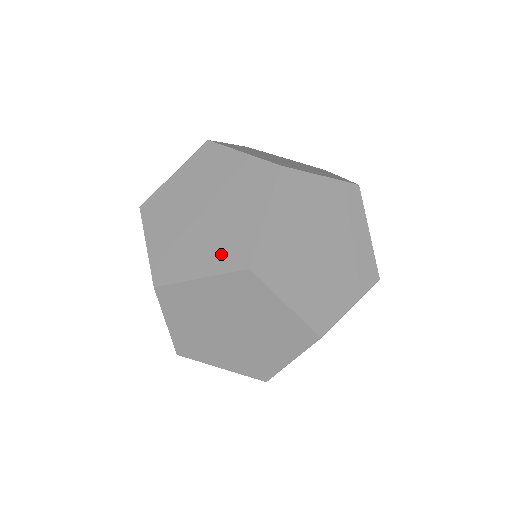
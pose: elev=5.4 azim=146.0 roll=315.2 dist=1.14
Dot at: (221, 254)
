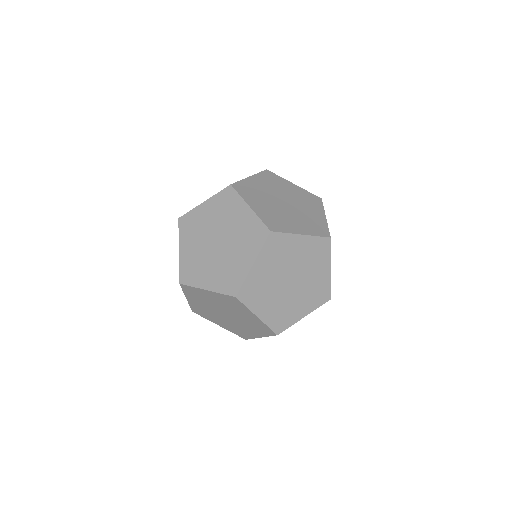
Dot at: (310, 227)
